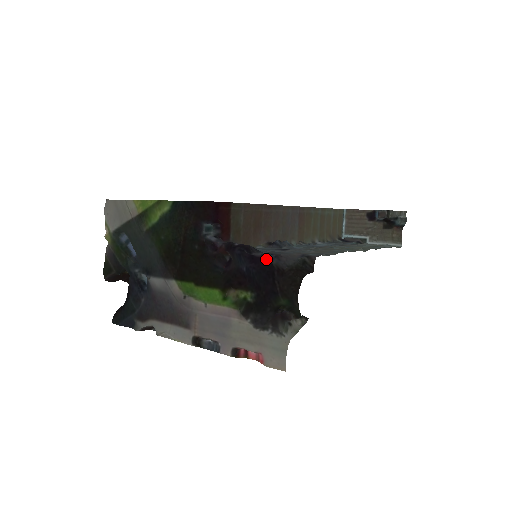
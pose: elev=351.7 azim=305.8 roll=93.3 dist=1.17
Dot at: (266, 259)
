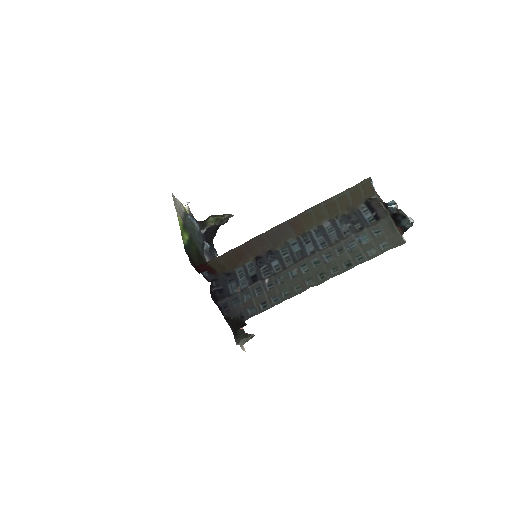
Dot at: (222, 311)
